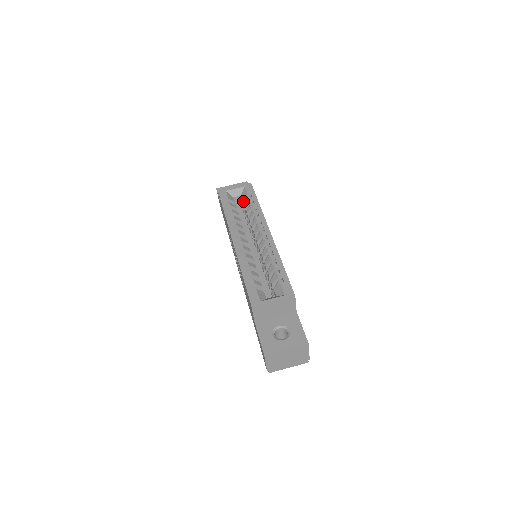
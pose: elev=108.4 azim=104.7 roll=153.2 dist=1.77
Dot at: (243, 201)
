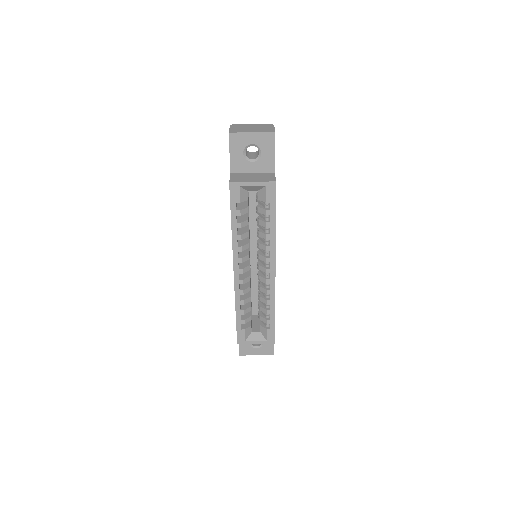
Dot at: (259, 199)
